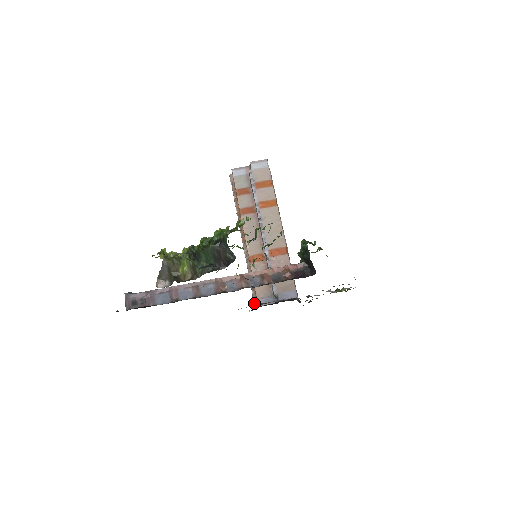
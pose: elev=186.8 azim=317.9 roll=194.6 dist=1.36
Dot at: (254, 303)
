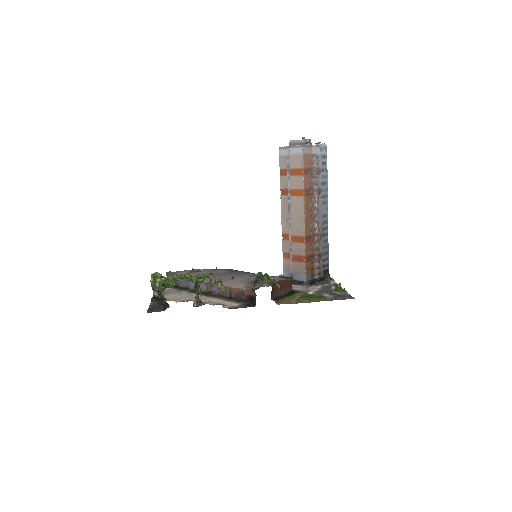
Dot at: occluded
